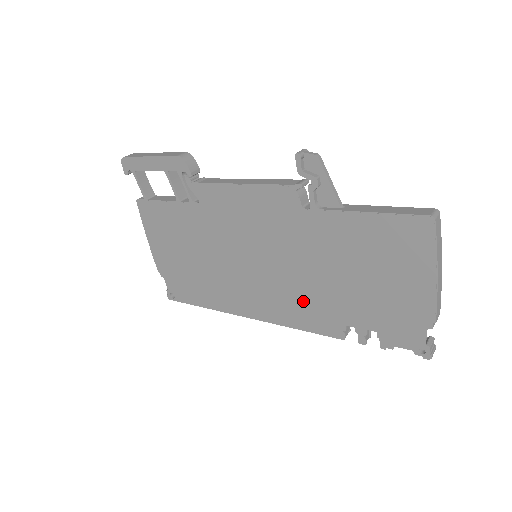
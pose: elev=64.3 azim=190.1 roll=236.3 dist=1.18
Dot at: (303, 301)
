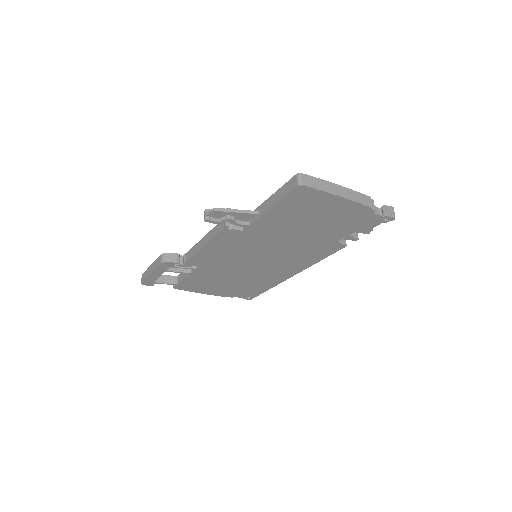
Dot at: (304, 252)
